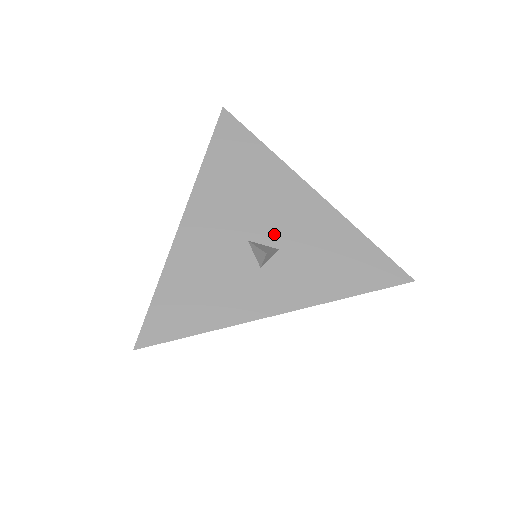
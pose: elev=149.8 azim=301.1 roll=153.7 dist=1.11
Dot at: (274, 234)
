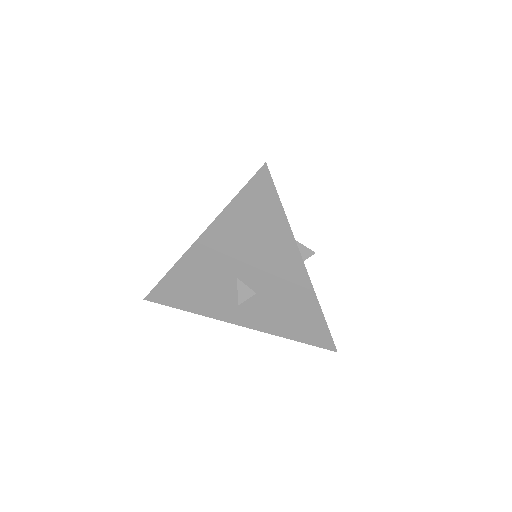
Dot at: (258, 283)
